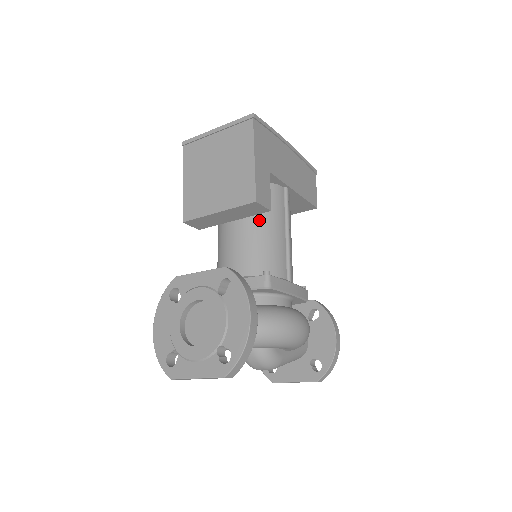
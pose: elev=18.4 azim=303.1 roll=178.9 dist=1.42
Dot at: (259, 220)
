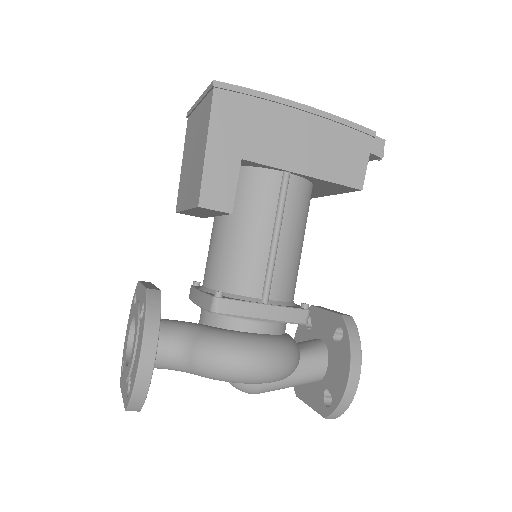
Dot at: (235, 220)
